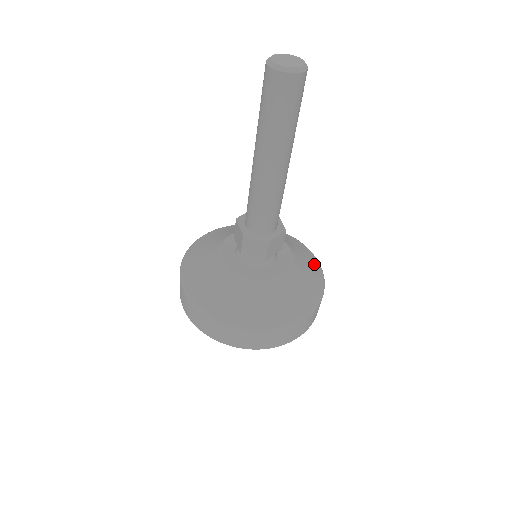
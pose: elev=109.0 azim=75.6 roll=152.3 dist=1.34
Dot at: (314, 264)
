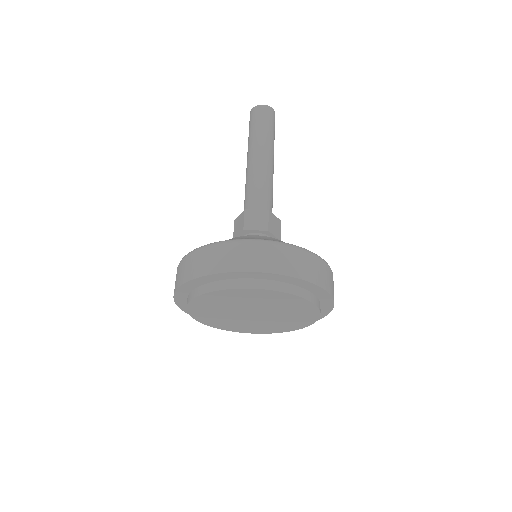
Dot at: occluded
